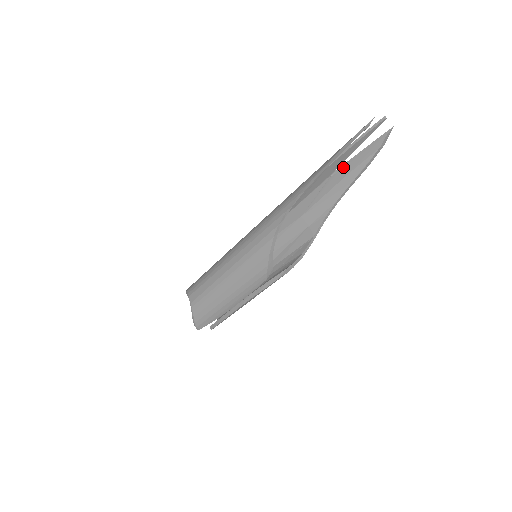
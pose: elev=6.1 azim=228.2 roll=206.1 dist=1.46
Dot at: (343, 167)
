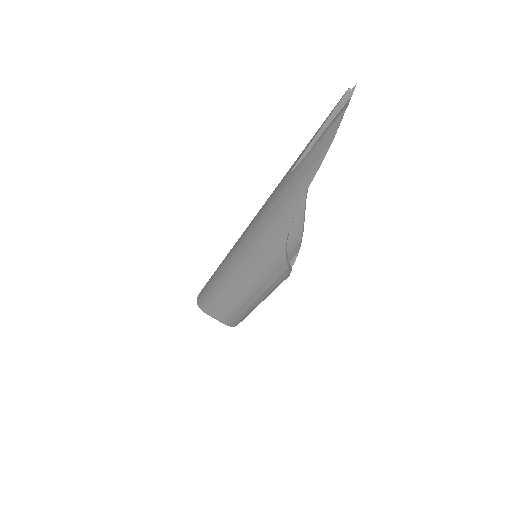
Dot at: occluded
